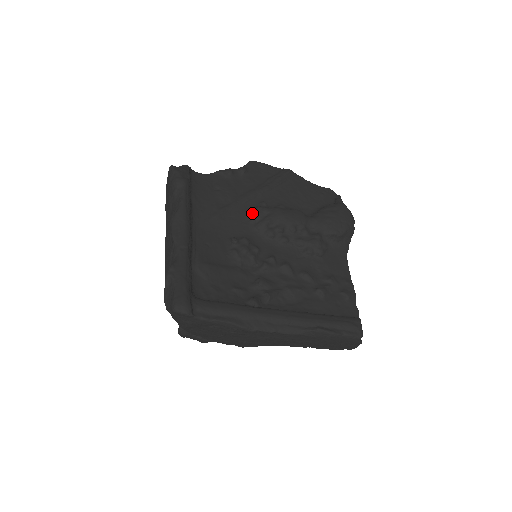
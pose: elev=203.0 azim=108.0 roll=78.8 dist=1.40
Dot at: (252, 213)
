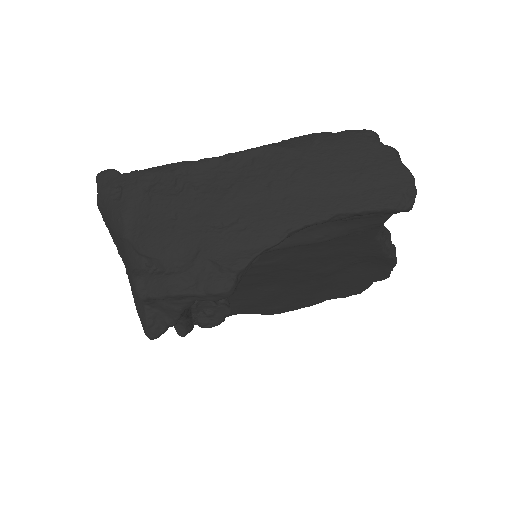
Dot at: occluded
